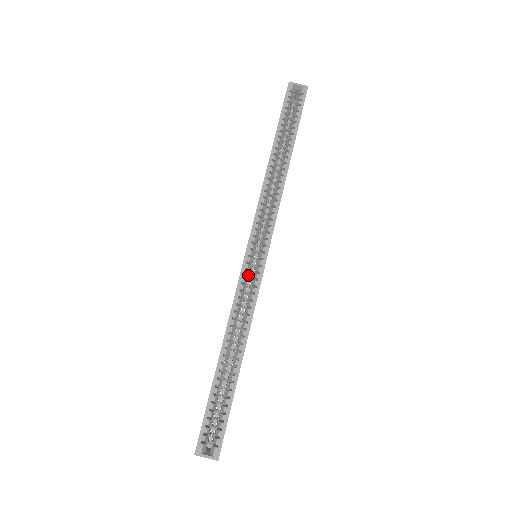
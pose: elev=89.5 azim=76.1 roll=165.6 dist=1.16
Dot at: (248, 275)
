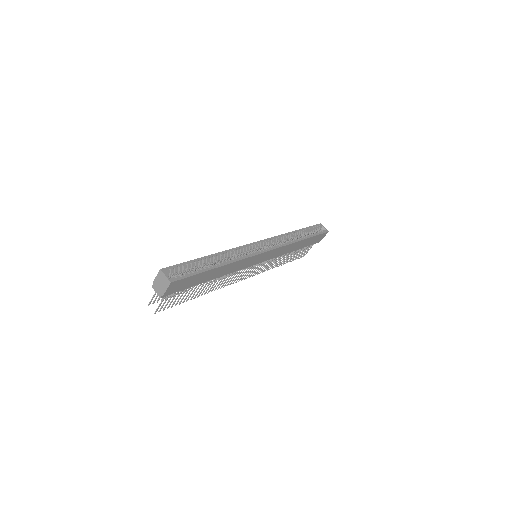
Dot at: (250, 250)
